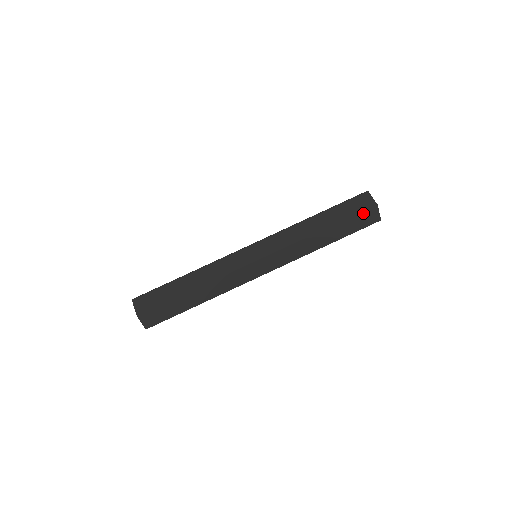
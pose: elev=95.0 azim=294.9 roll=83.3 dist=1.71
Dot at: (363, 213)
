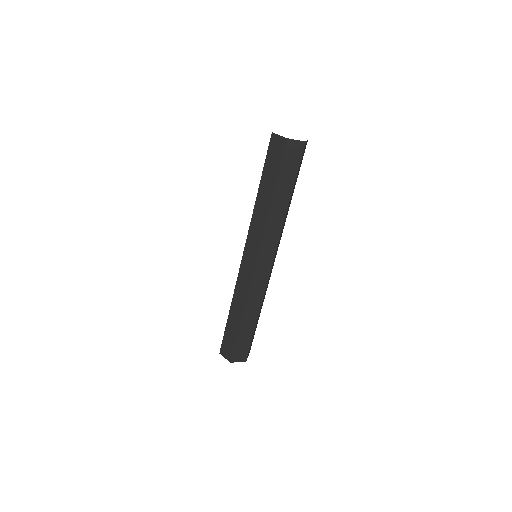
Dot at: (285, 156)
